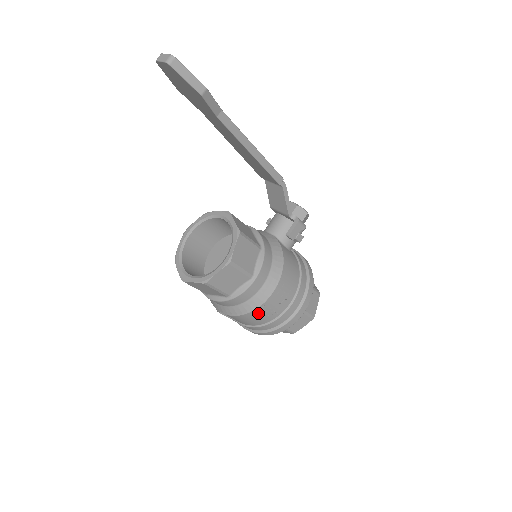
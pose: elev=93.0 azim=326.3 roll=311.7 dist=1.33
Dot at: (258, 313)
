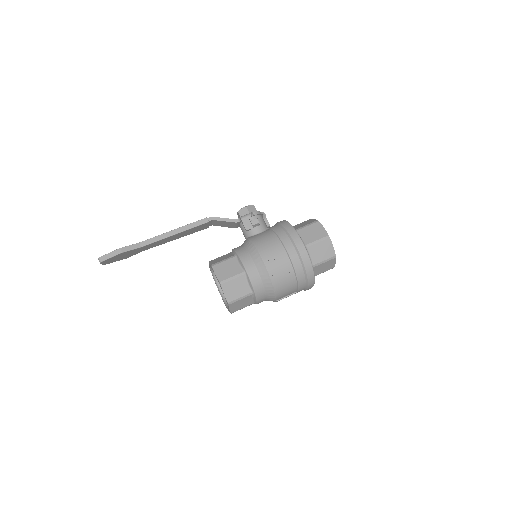
Dot at: (278, 280)
